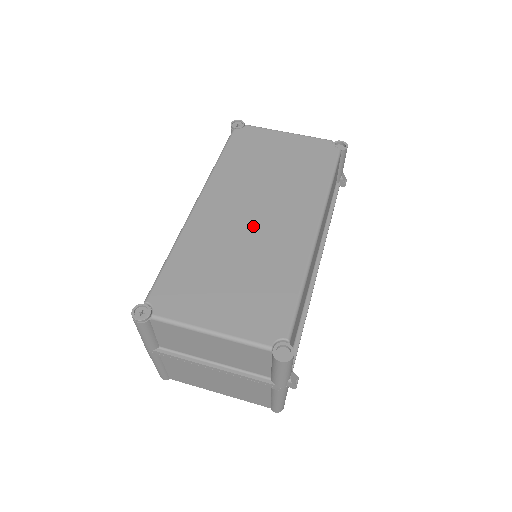
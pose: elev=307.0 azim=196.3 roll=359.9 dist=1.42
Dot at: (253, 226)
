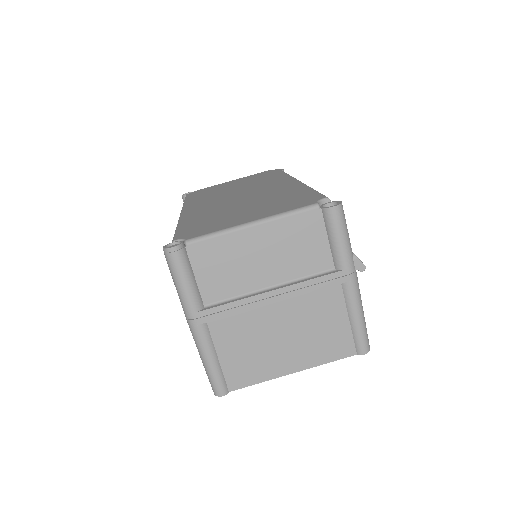
Dot at: (242, 197)
